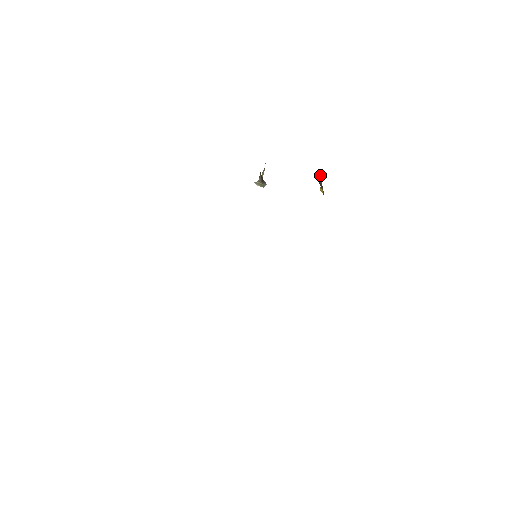
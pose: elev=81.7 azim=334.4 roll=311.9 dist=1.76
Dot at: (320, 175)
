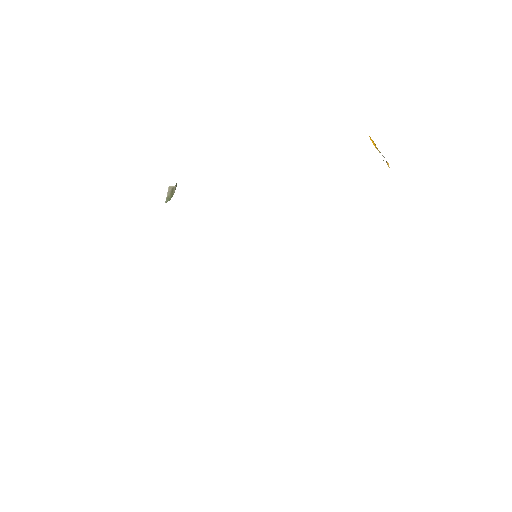
Dot at: occluded
